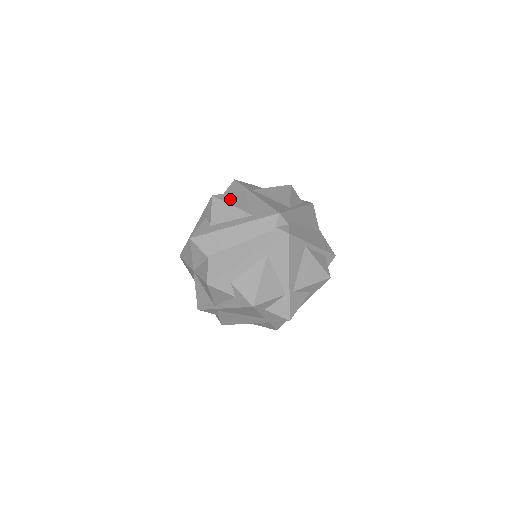
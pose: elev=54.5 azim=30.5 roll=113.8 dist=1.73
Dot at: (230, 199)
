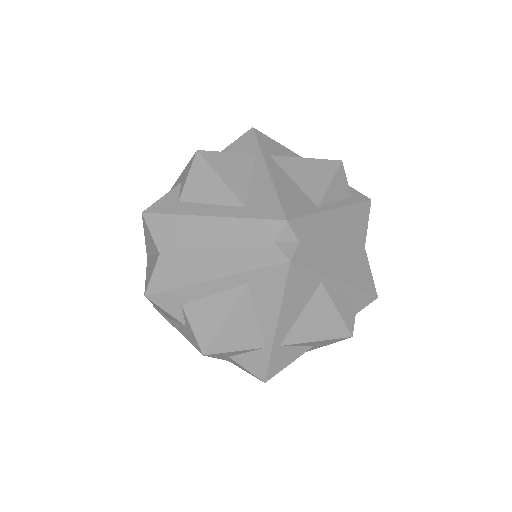
Dot at: (223, 164)
